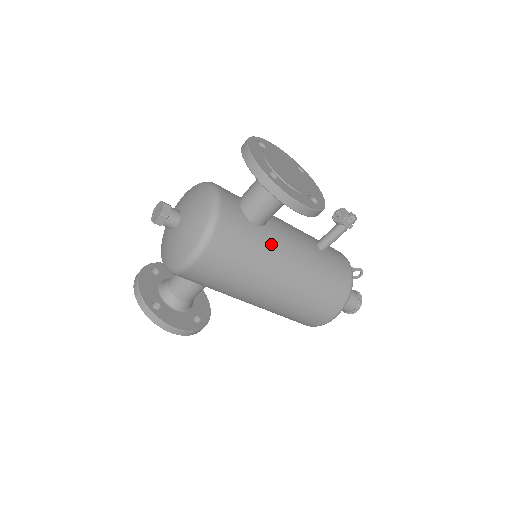
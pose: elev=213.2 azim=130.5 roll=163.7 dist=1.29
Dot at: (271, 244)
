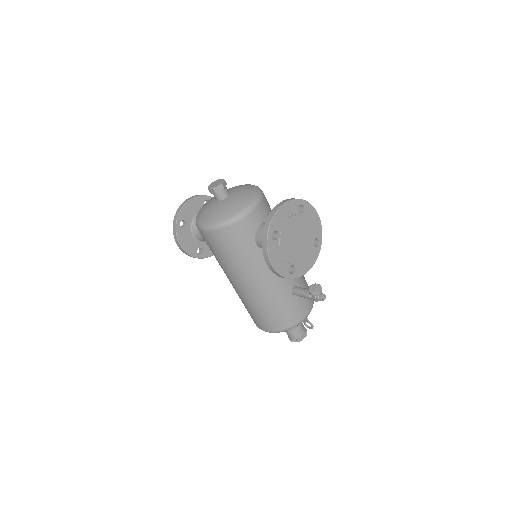
Dot at: (256, 262)
